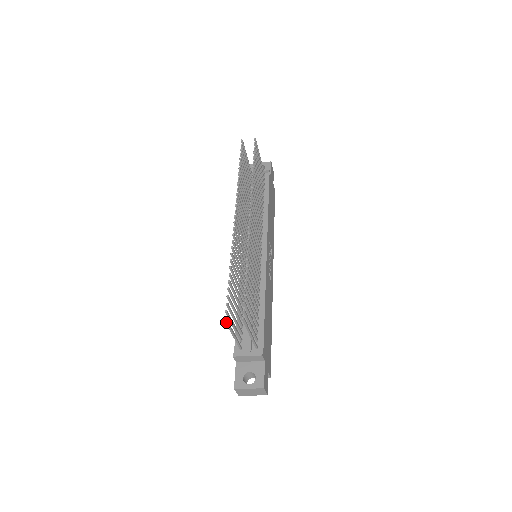
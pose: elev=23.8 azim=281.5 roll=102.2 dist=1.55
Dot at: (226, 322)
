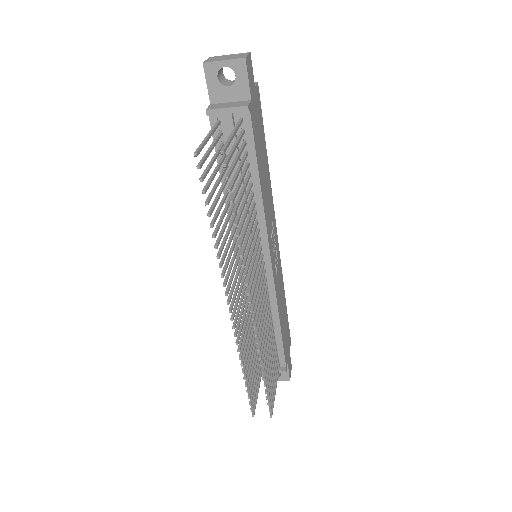
Dot at: (253, 413)
